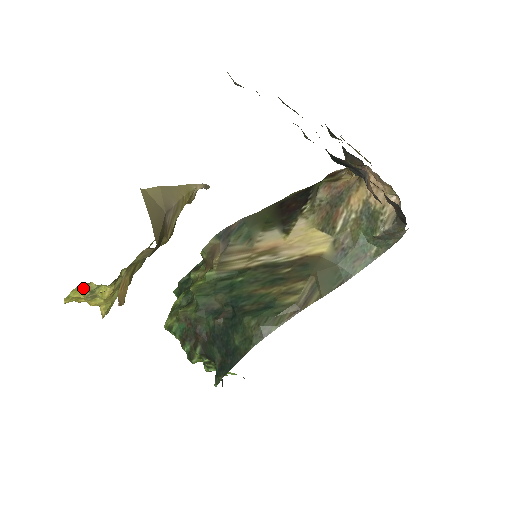
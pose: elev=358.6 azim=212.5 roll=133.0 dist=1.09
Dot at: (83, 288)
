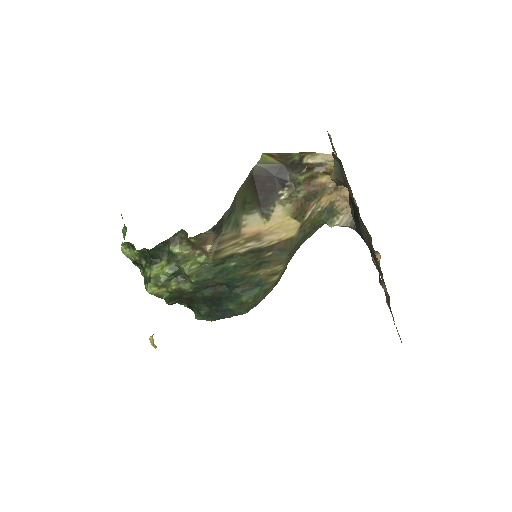
Dot at: occluded
